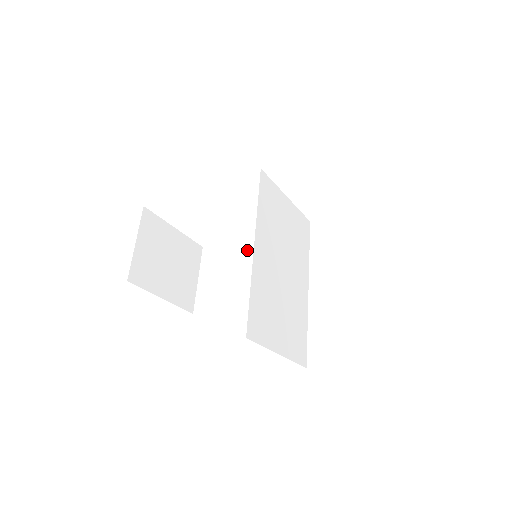
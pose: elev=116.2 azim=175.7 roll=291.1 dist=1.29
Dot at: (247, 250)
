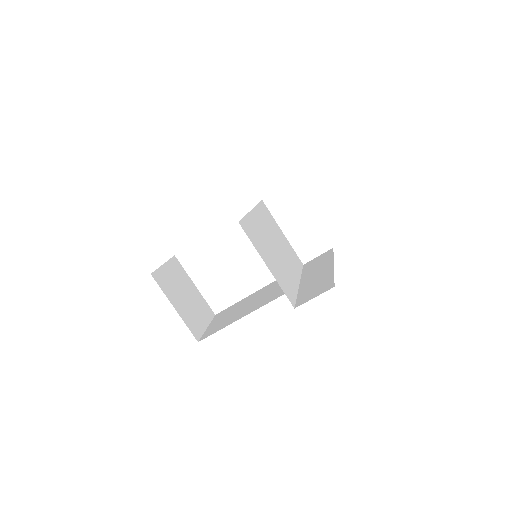
Dot at: (252, 297)
